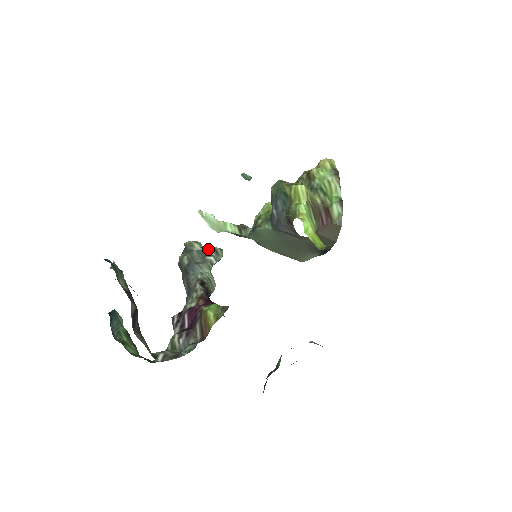
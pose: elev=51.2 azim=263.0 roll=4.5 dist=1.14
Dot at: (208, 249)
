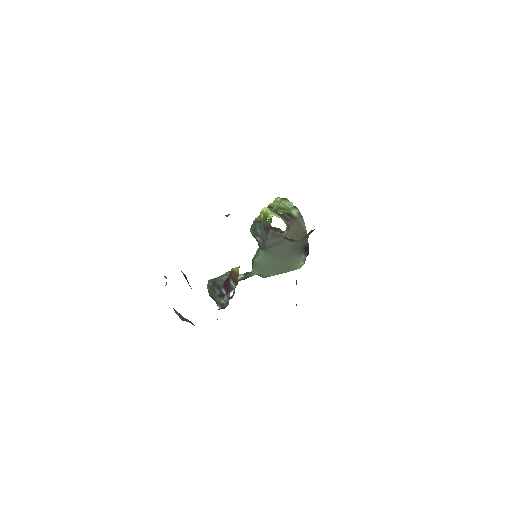
Dot at: occluded
